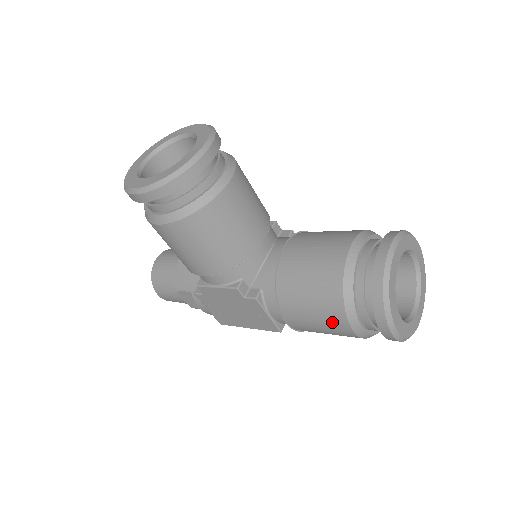
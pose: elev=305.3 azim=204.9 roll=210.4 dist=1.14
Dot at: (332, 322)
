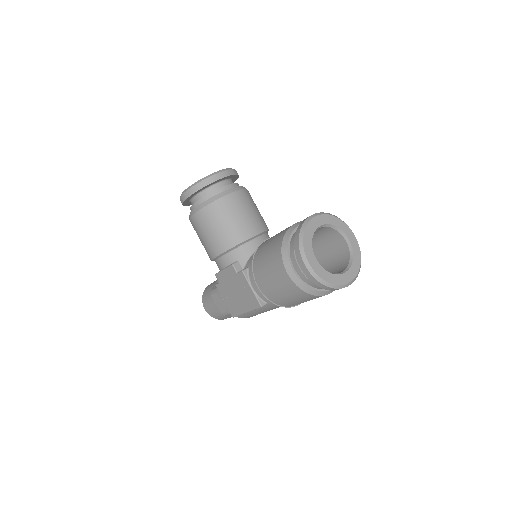
Dot at: (278, 272)
